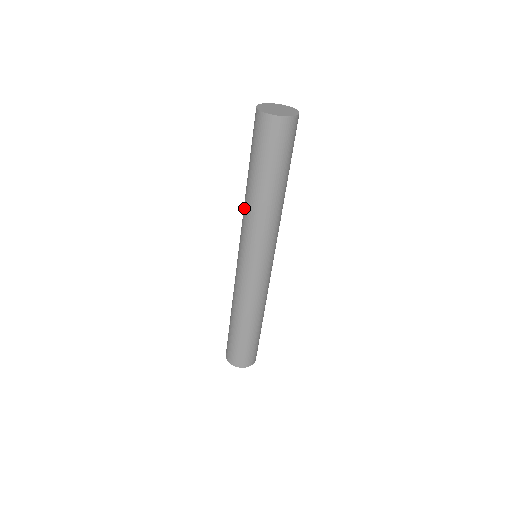
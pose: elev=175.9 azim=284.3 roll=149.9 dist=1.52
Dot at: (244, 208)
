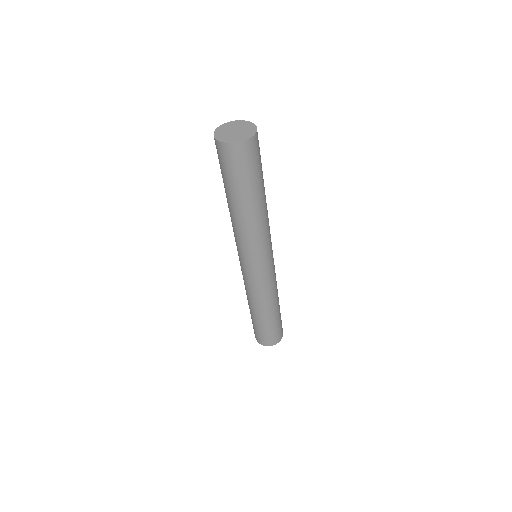
Dot at: occluded
